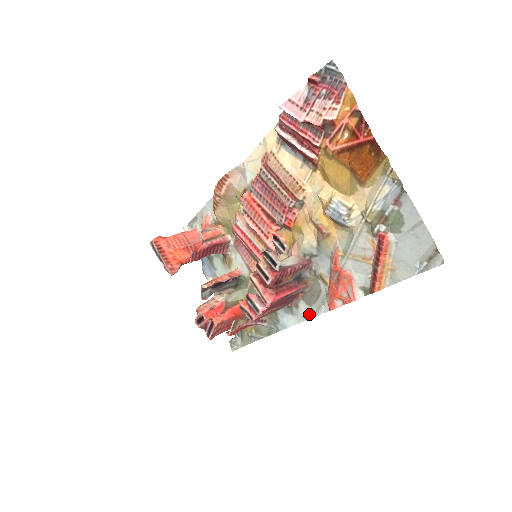
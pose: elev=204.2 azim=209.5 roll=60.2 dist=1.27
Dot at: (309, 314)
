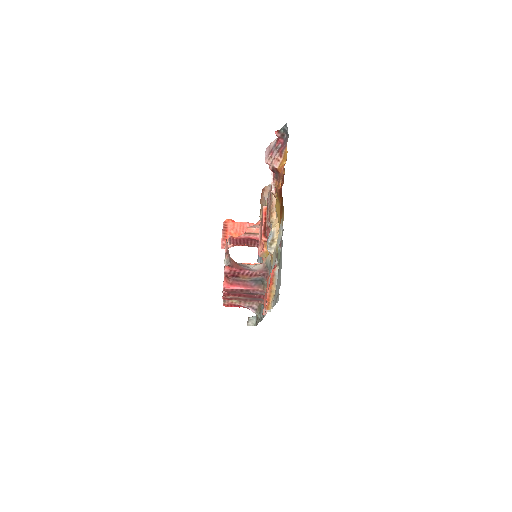
Dot at: occluded
